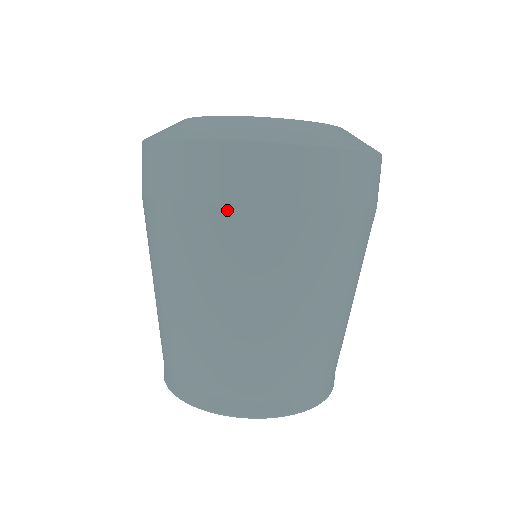
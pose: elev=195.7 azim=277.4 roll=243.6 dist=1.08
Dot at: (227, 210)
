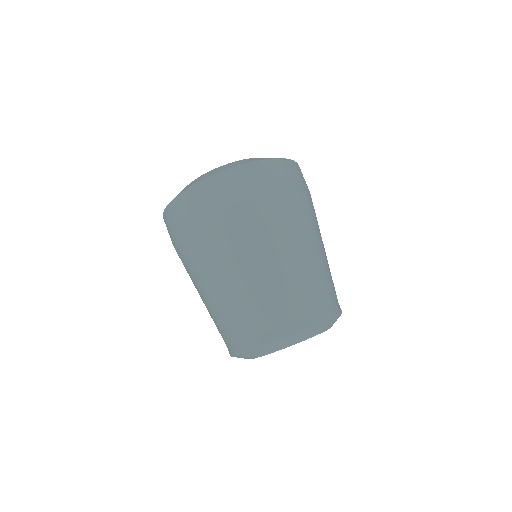
Dot at: (190, 230)
